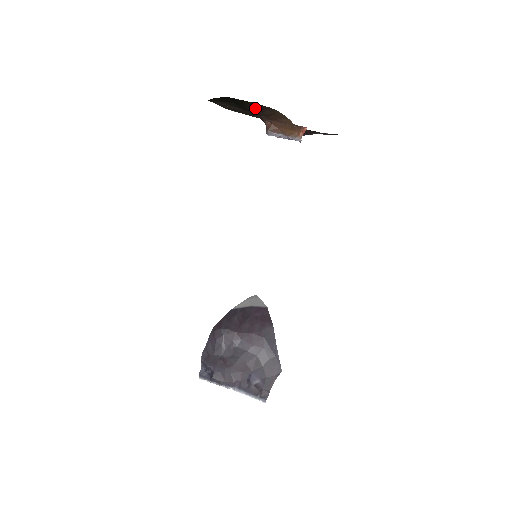
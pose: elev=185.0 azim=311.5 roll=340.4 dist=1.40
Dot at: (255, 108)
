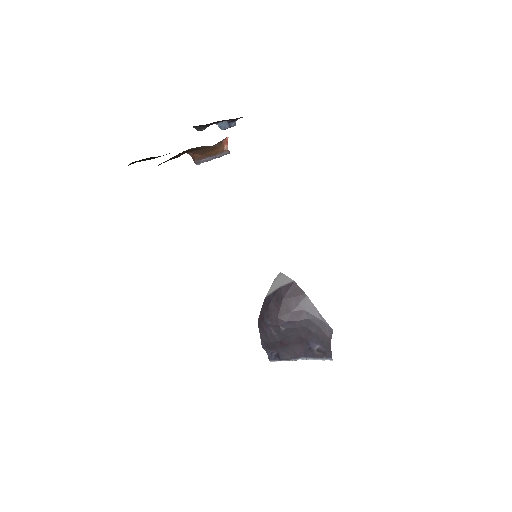
Dot at: occluded
